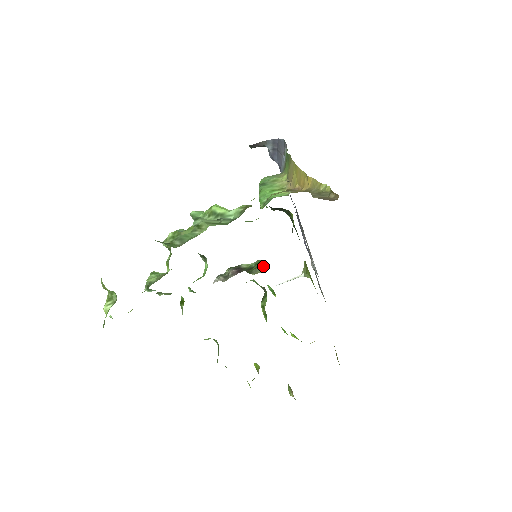
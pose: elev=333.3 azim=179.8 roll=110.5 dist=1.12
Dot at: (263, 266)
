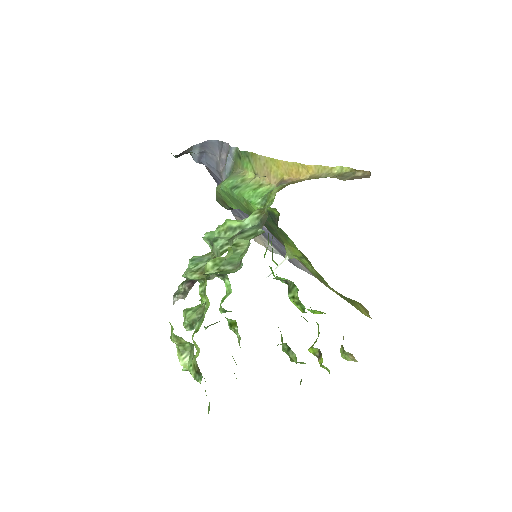
Dot at: occluded
